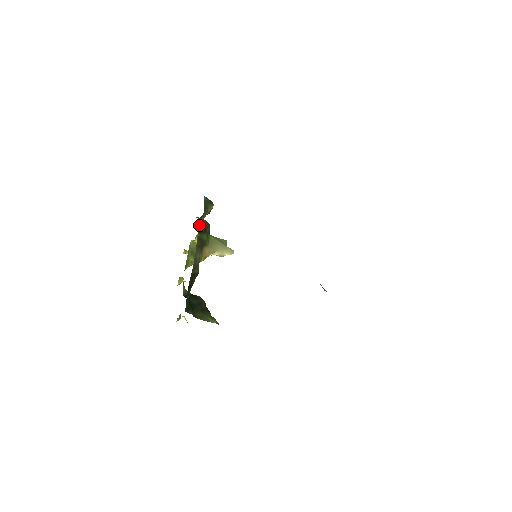
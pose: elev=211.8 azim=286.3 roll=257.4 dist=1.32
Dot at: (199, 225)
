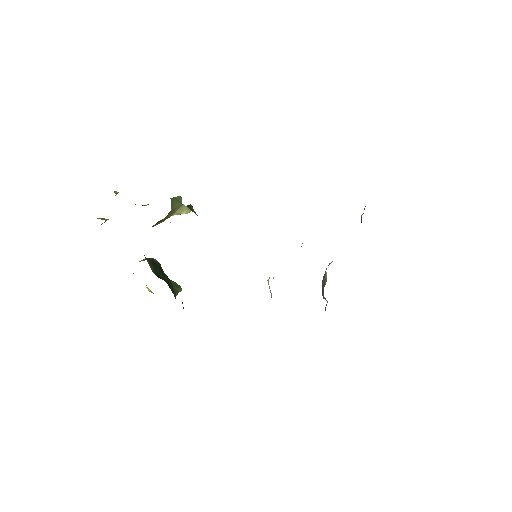
Dot at: occluded
